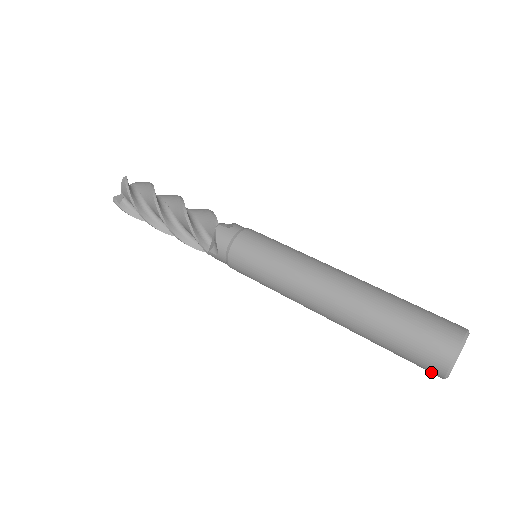
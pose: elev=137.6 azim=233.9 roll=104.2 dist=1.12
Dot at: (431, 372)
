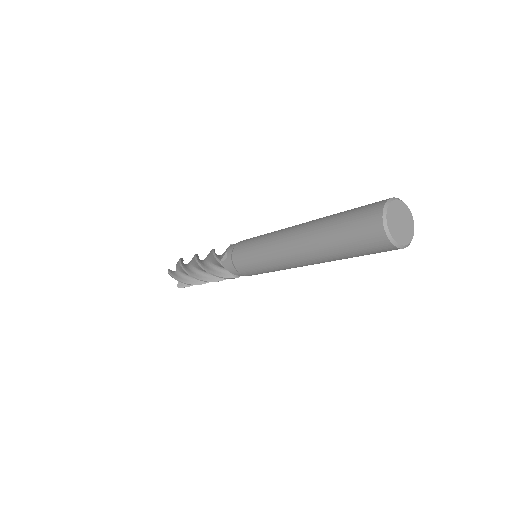
Dot at: (375, 234)
